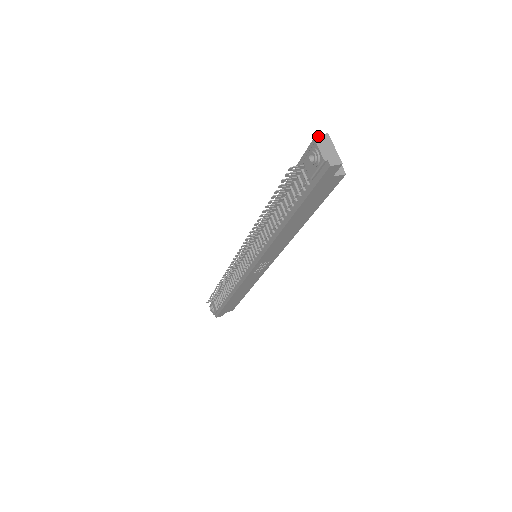
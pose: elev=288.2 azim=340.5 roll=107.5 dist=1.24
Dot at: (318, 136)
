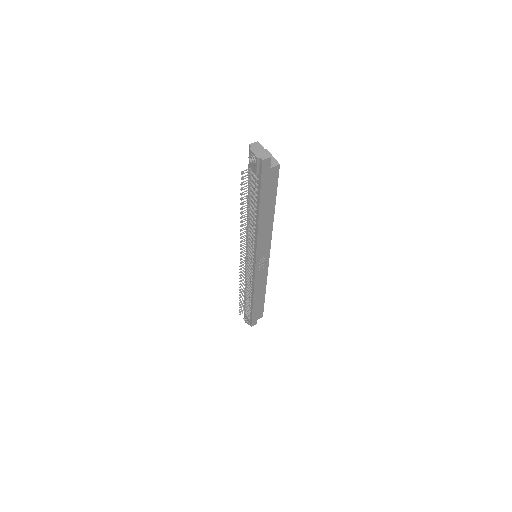
Dot at: (251, 145)
